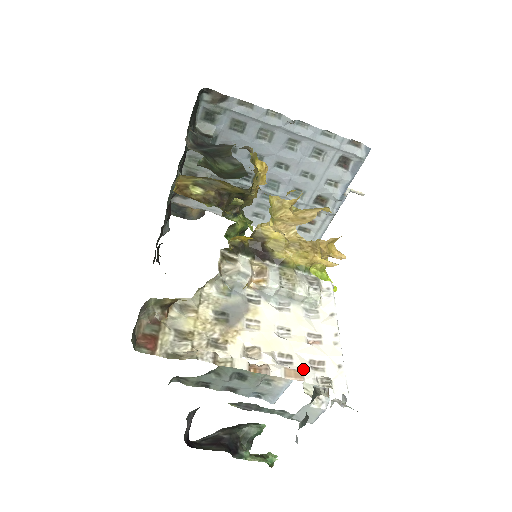
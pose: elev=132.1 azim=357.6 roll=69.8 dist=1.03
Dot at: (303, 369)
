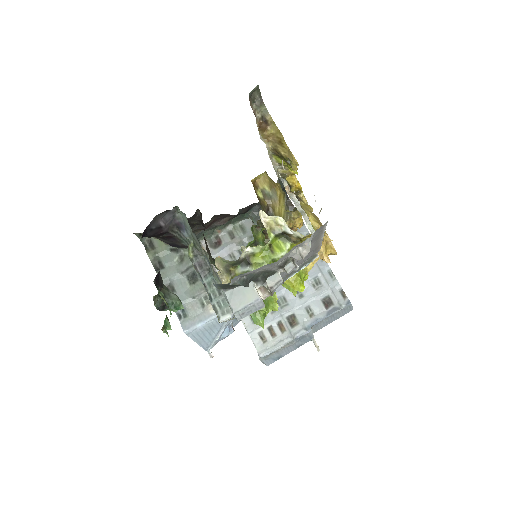
Dot at: occluded
